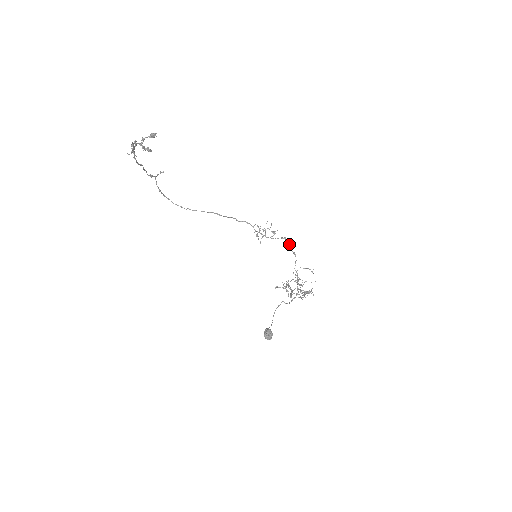
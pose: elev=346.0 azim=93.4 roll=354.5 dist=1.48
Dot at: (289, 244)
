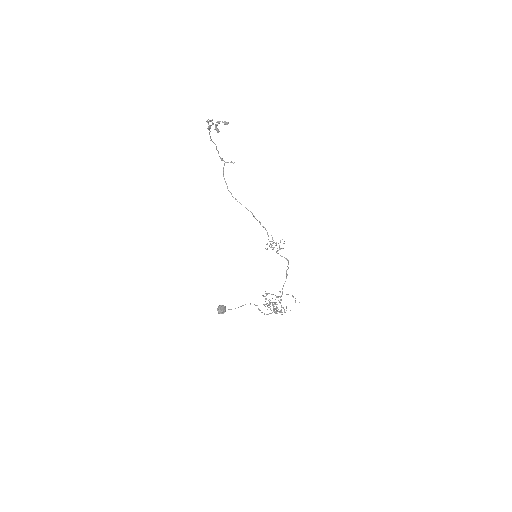
Dot at: occluded
